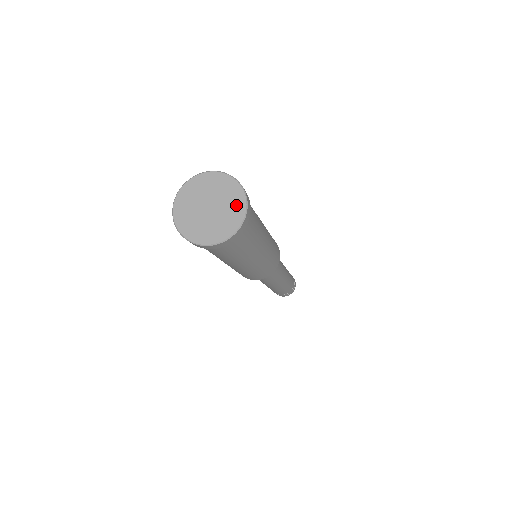
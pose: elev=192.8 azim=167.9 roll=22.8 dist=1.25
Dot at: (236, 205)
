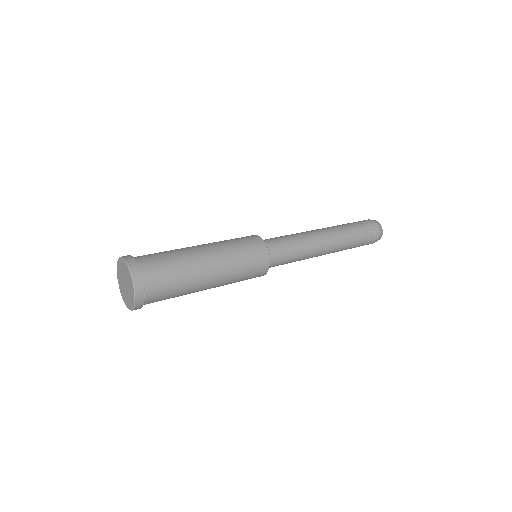
Dot at: (130, 302)
